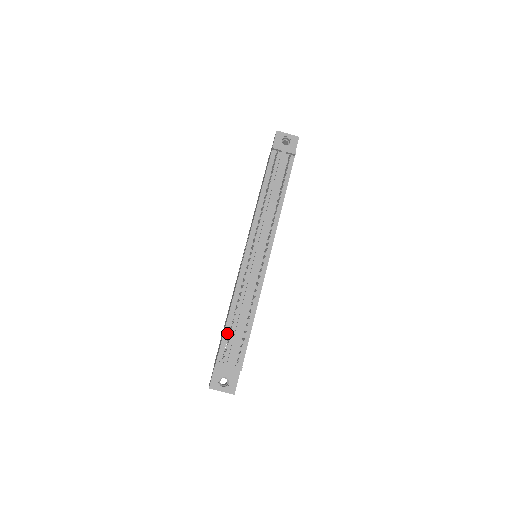
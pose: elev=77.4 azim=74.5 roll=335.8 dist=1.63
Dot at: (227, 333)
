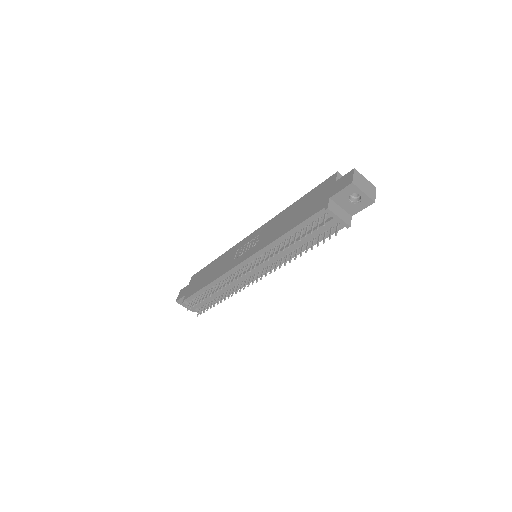
Dot at: (199, 293)
